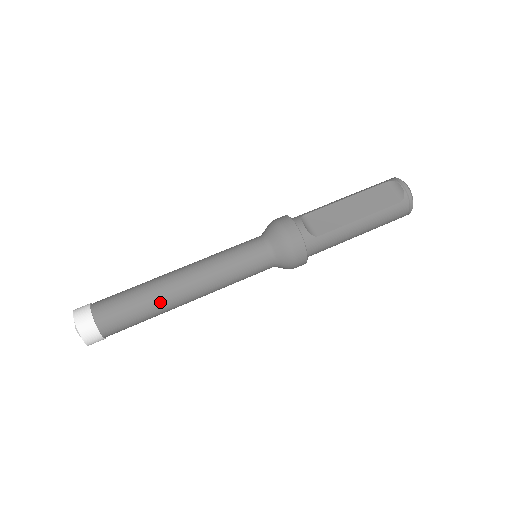
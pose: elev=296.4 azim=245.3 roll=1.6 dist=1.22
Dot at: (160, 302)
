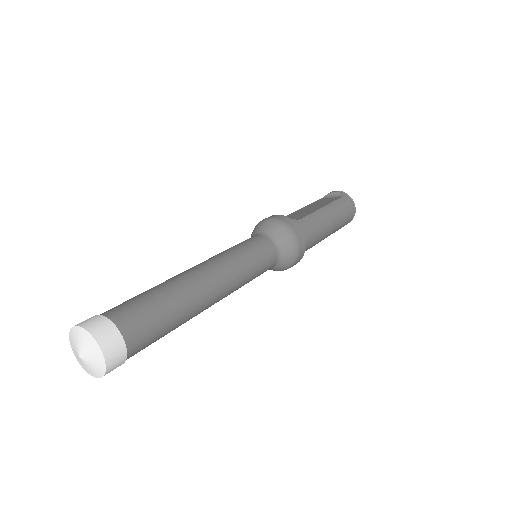
Dot at: (182, 288)
